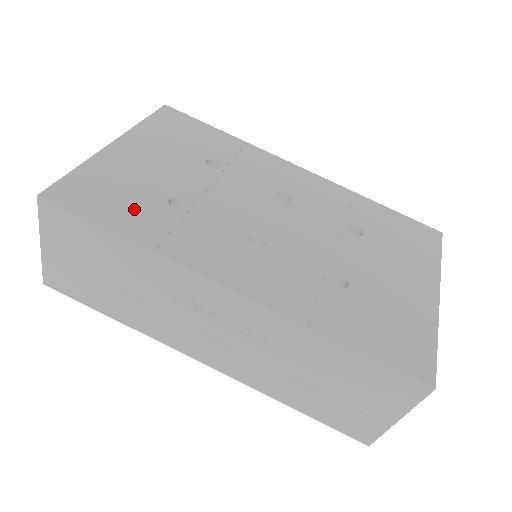
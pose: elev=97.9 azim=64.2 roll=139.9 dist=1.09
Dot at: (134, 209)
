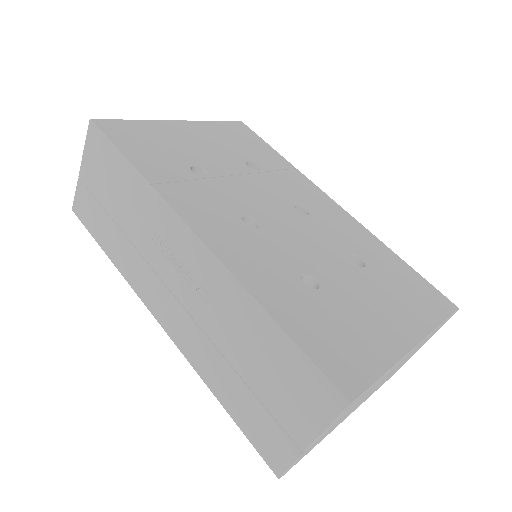
Dot at: (158, 157)
